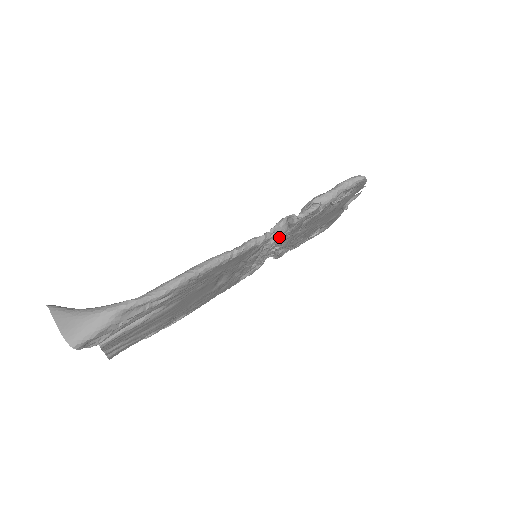
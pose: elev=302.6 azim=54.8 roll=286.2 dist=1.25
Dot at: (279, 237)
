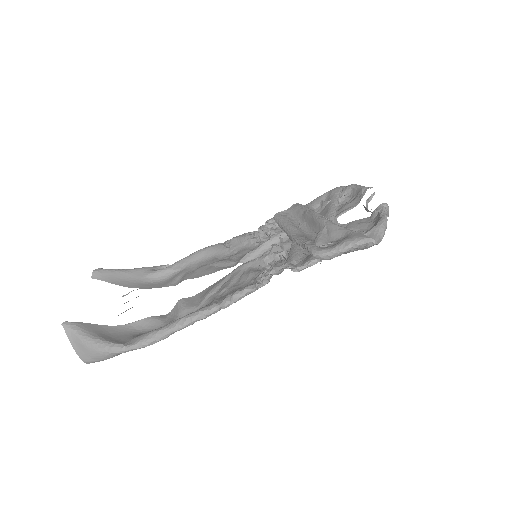
Dot at: occluded
